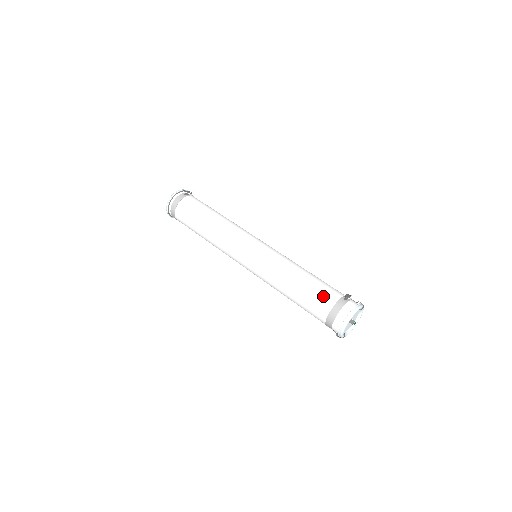
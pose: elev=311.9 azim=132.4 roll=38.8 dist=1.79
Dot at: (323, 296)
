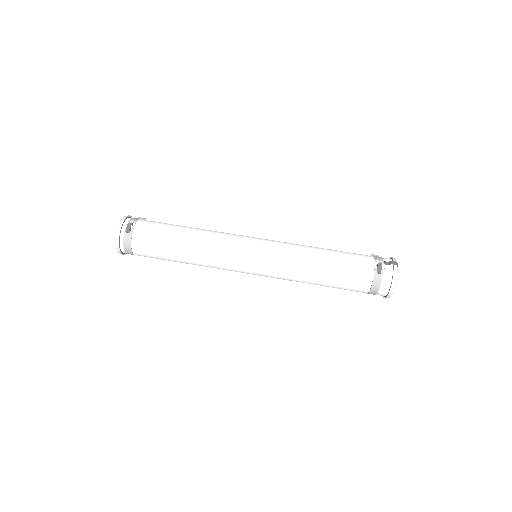
Dot at: (356, 281)
